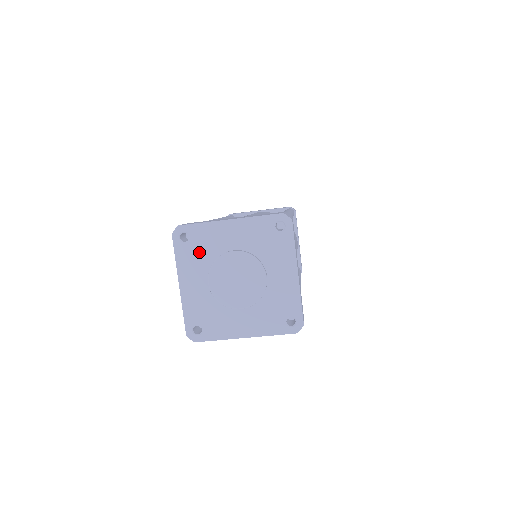
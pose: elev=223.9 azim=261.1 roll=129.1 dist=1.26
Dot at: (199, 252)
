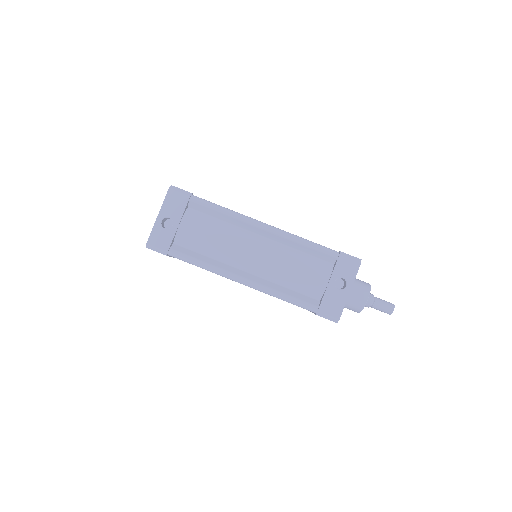
Dot at: occluded
